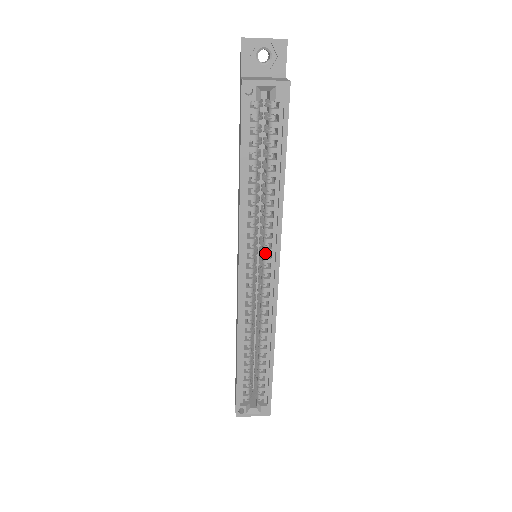
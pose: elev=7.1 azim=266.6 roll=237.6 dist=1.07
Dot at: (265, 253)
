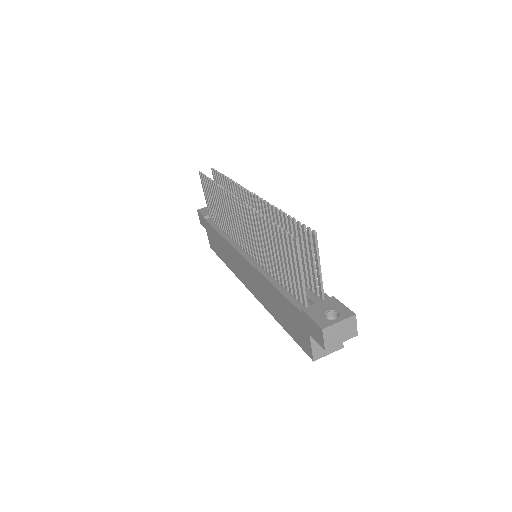
Dot at: occluded
